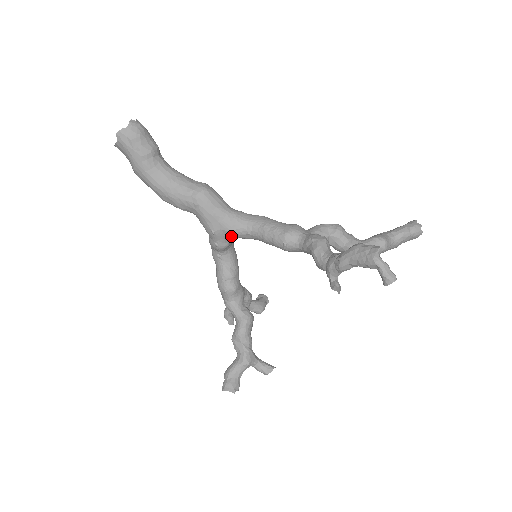
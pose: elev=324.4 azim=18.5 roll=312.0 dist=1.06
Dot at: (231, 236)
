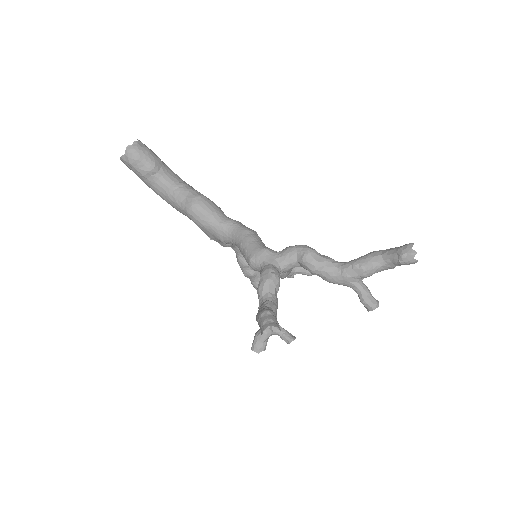
Dot at: occluded
